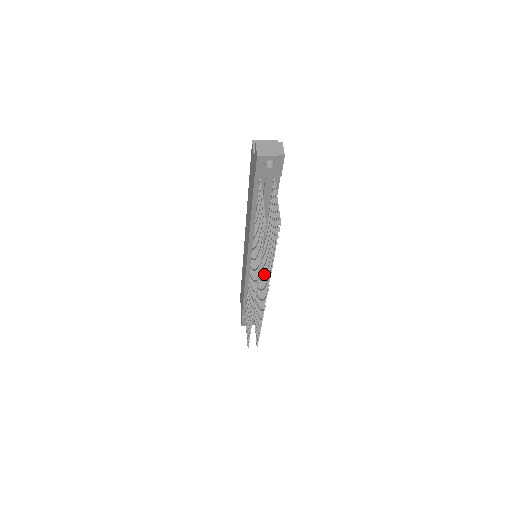
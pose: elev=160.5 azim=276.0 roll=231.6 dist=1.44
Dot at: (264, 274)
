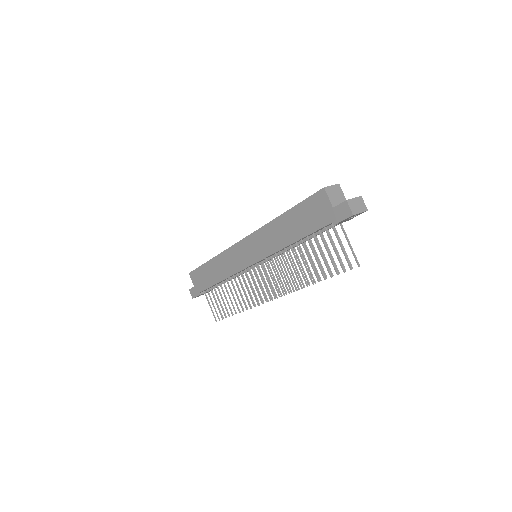
Dot at: (276, 276)
